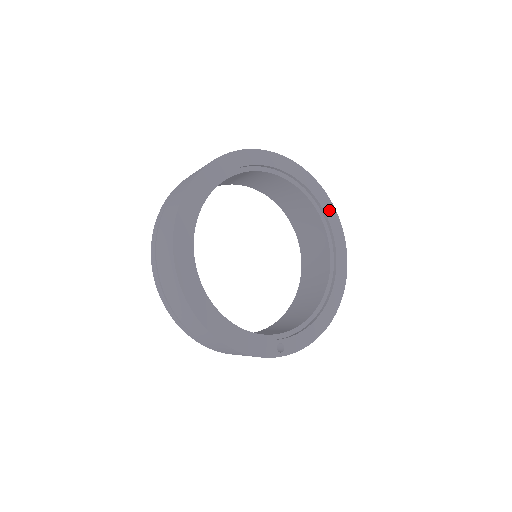
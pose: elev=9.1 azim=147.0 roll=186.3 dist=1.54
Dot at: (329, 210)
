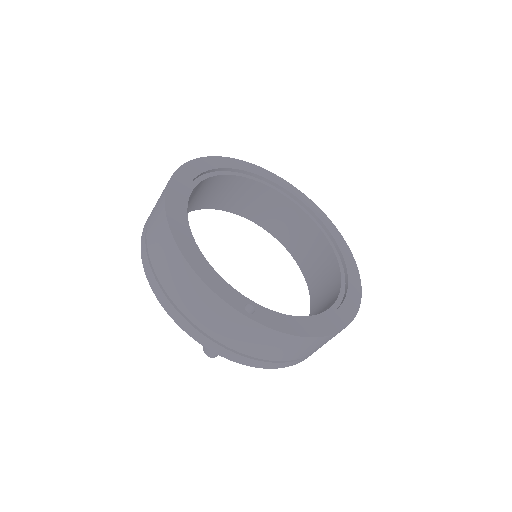
Dot at: (347, 255)
